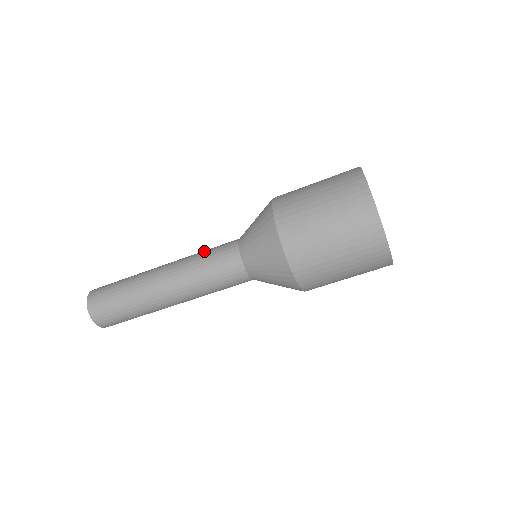
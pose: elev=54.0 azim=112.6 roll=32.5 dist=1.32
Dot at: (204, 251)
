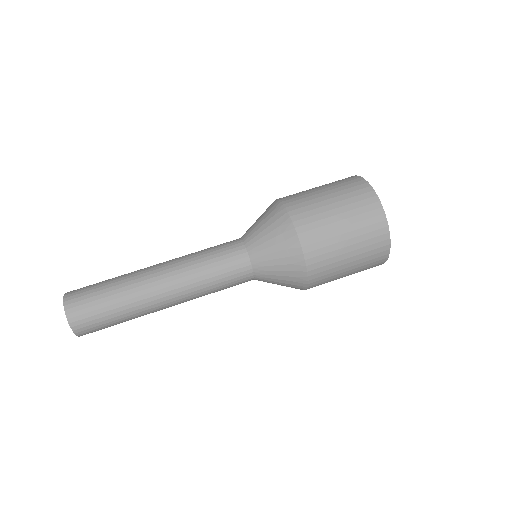
Dot at: occluded
